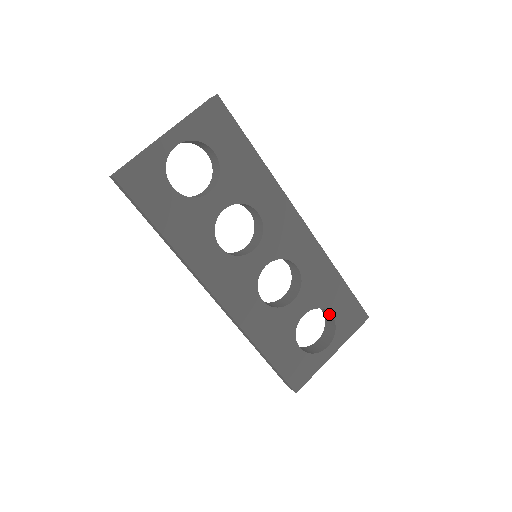
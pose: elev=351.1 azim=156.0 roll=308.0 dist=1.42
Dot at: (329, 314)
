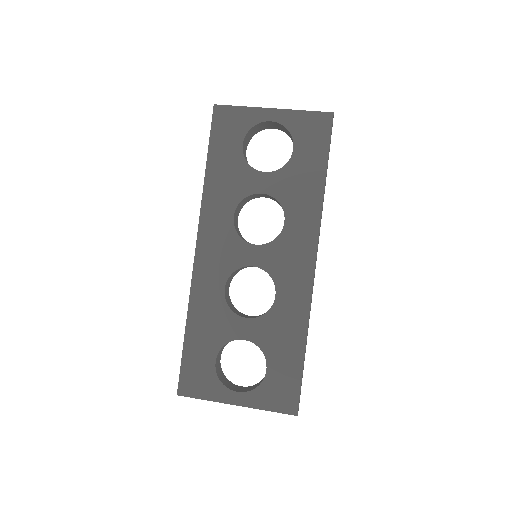
Dot at: (267, 369)
